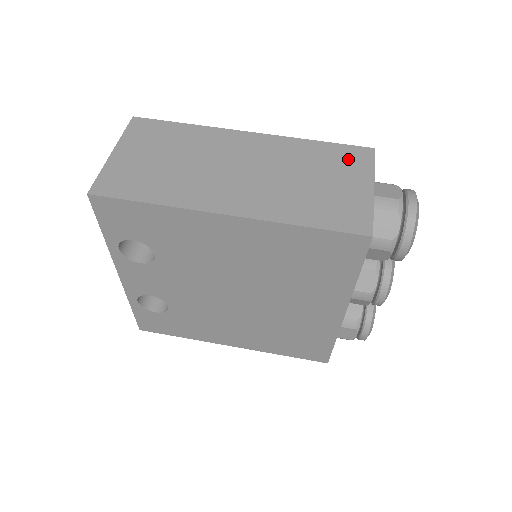
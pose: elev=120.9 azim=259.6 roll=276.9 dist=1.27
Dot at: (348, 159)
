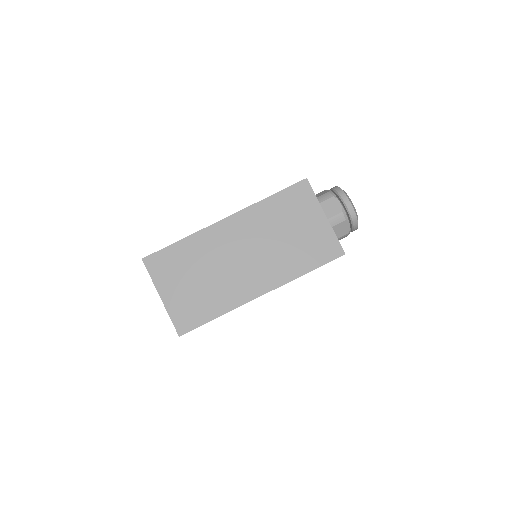
Dot at: (297, 201)
